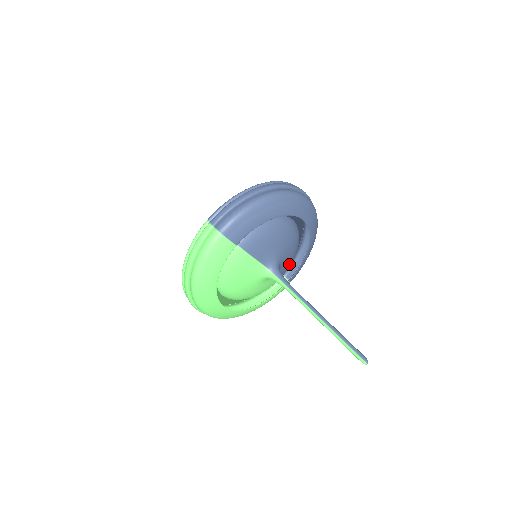
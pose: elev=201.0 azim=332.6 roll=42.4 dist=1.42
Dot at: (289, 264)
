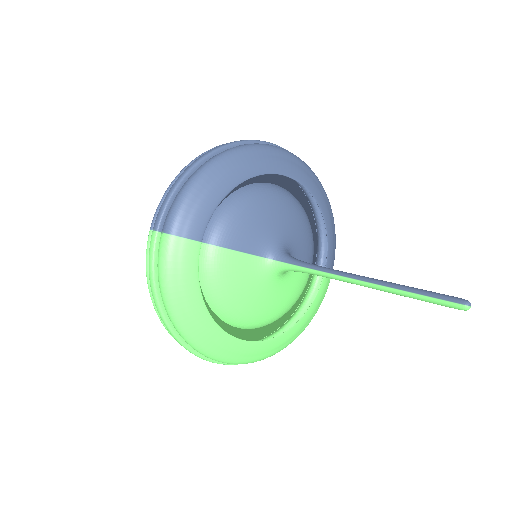
Dot at: (308, 248)
